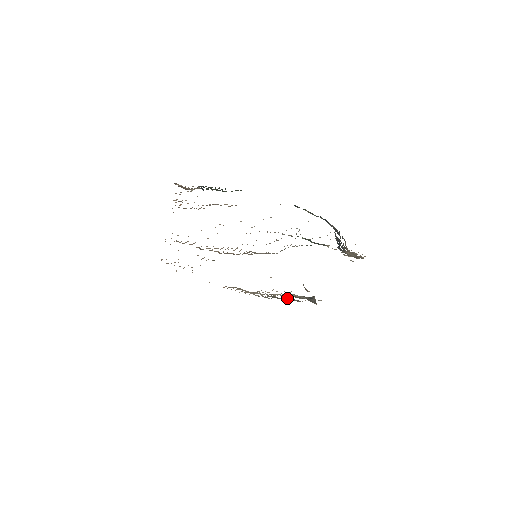
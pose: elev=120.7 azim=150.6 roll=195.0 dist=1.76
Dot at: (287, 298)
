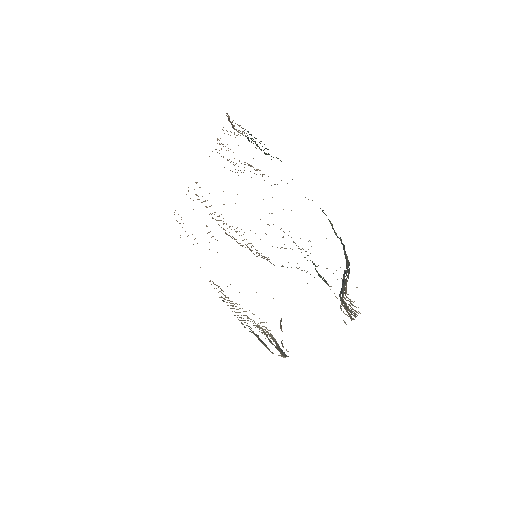
Dot at: occluded
